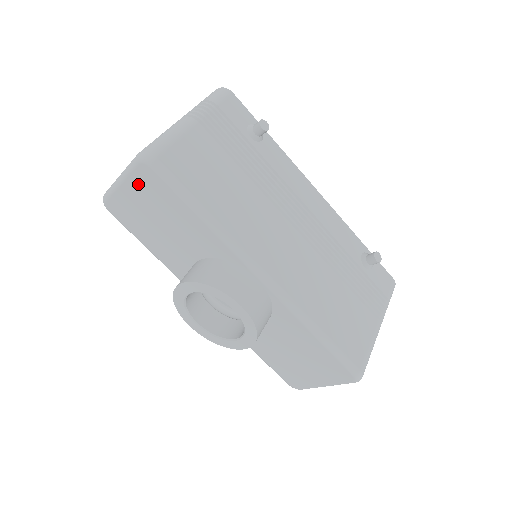
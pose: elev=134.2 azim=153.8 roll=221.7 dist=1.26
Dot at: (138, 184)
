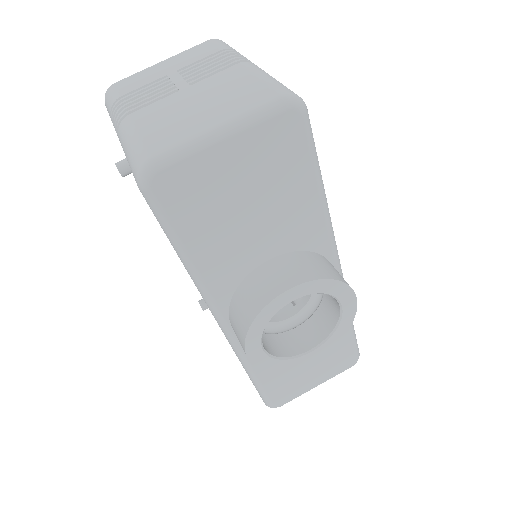
Dot at: (259, 142)
